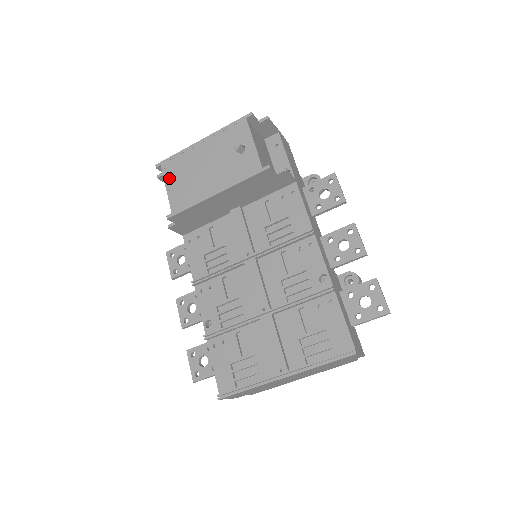
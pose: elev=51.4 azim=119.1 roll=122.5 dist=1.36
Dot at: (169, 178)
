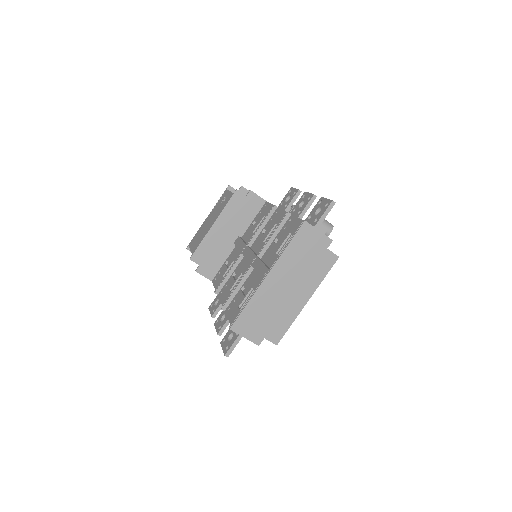
Dot at: (192, 245)
